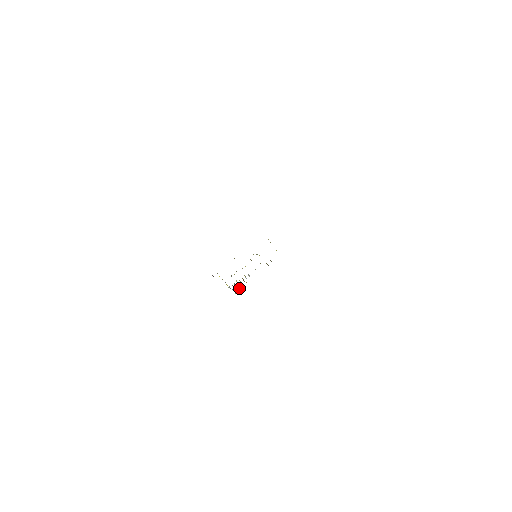
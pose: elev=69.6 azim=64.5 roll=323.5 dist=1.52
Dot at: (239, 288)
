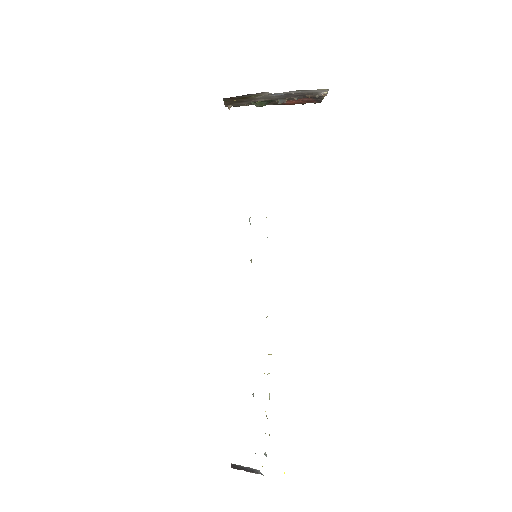
Dot at: occluded
